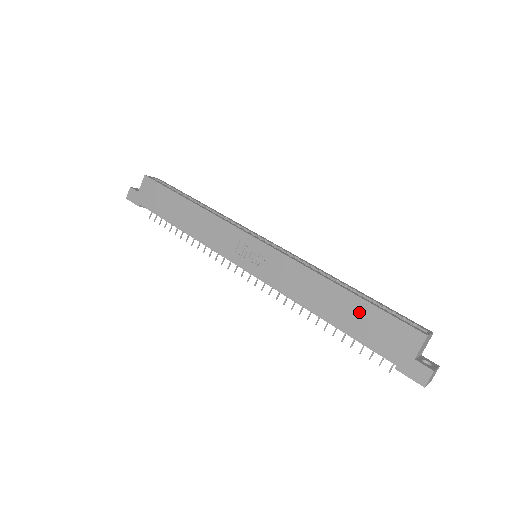
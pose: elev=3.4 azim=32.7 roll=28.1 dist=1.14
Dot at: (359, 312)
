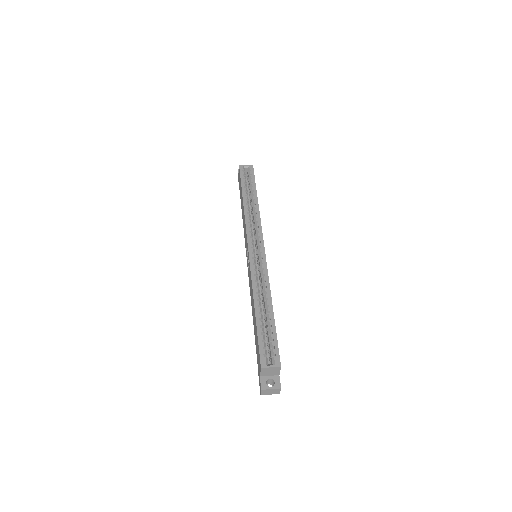
Dot at: occluded
